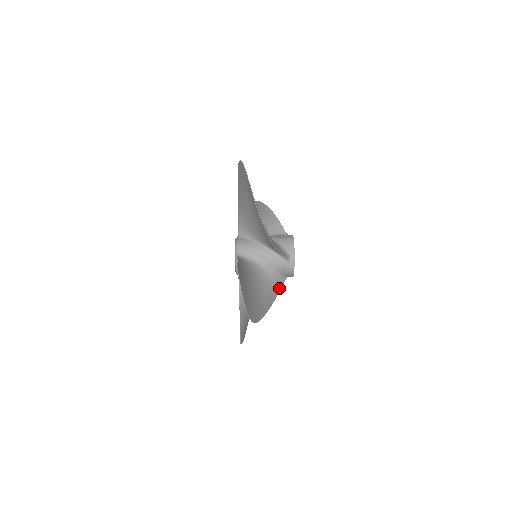
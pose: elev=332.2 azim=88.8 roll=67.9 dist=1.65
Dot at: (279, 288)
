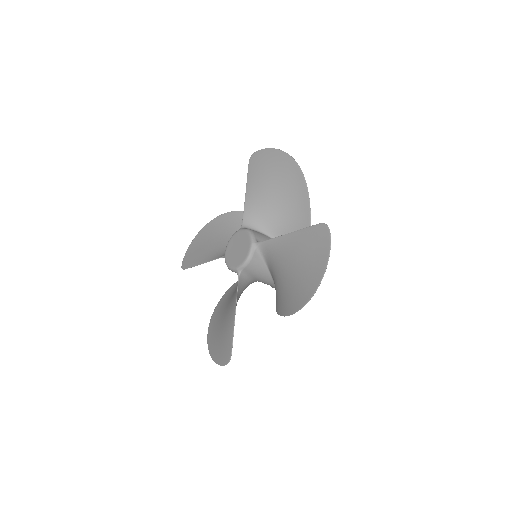
Dot at: occluded
